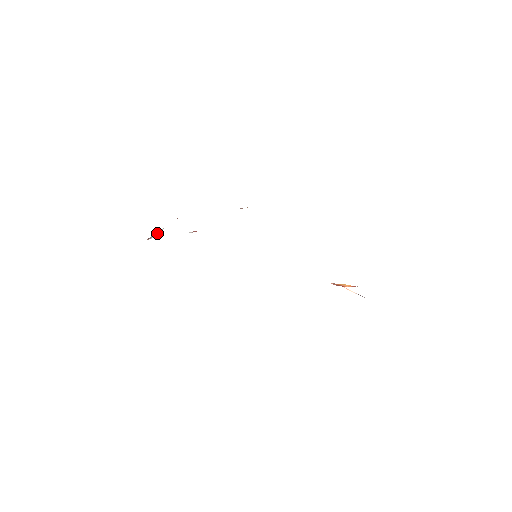
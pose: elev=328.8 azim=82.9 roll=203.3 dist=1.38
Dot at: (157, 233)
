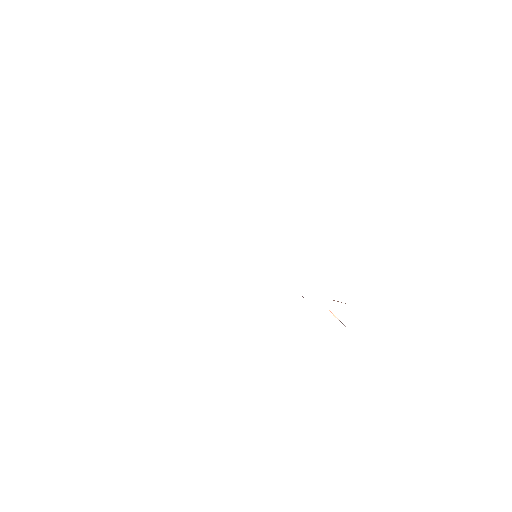
Dot at: occluded
